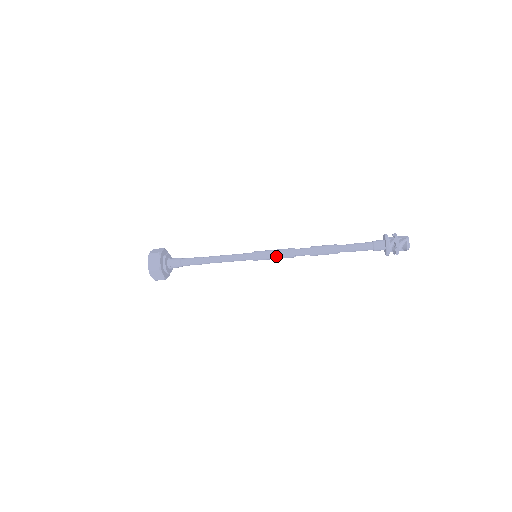
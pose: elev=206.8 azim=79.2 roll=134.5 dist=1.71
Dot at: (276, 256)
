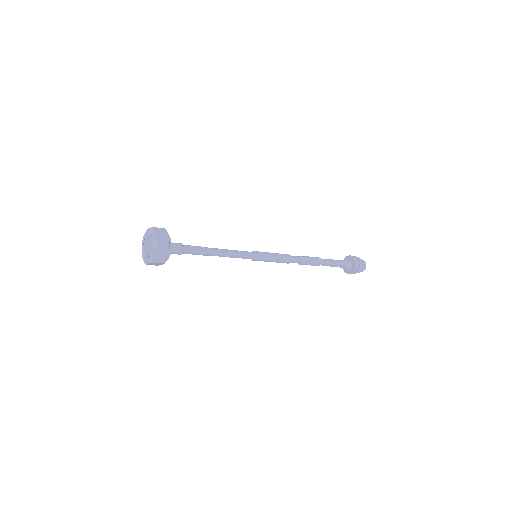
Dot at: (274, 261)
